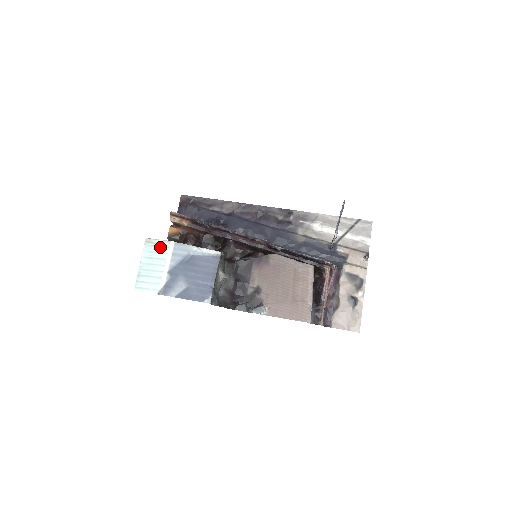
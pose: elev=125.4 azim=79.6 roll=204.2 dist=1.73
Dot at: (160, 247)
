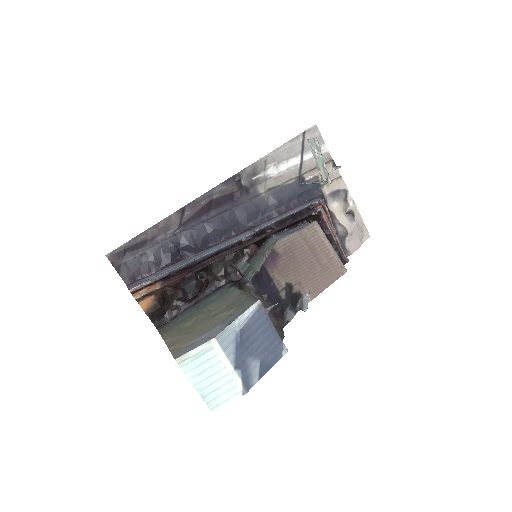
Dot at: (203, 355)
